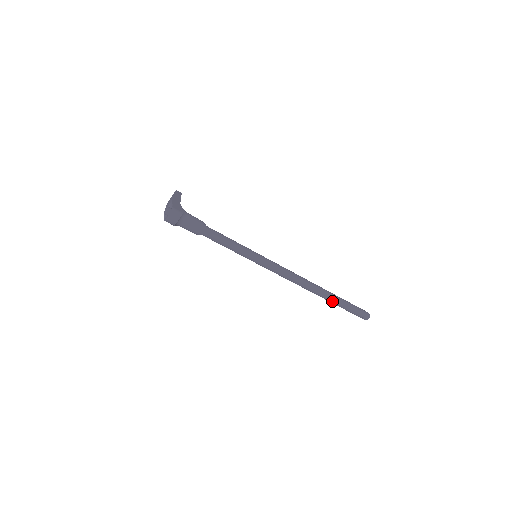
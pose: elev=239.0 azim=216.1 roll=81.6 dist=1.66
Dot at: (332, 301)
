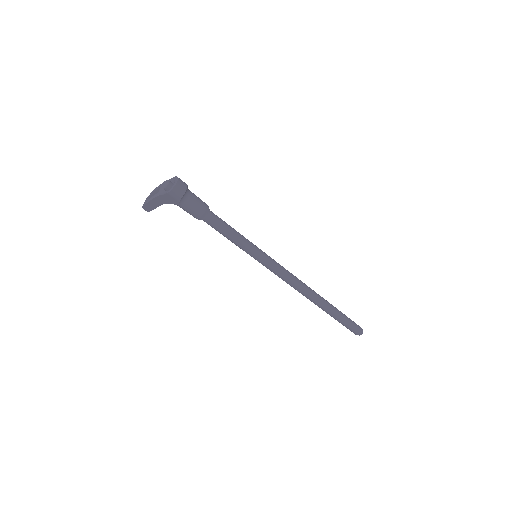
Dot at: (332, 309)
